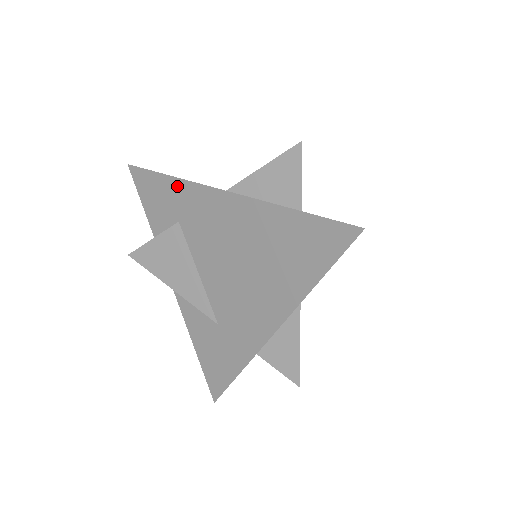
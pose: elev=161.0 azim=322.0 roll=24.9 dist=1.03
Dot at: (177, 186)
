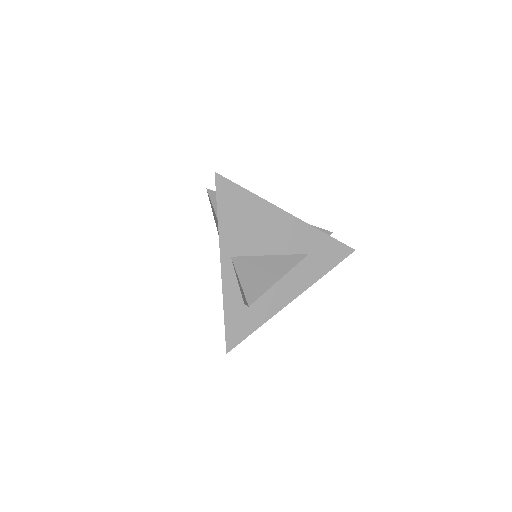
Dot at: (218, 225)
